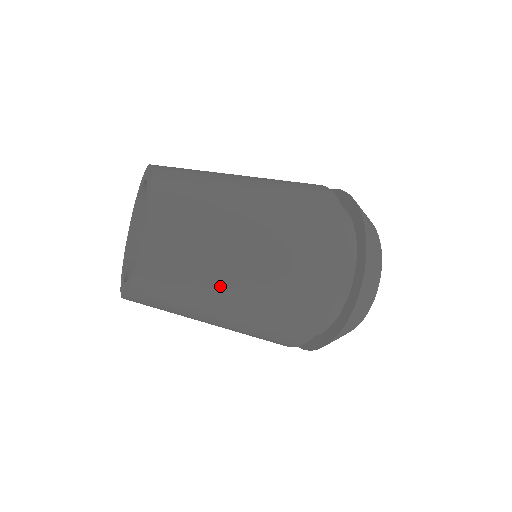
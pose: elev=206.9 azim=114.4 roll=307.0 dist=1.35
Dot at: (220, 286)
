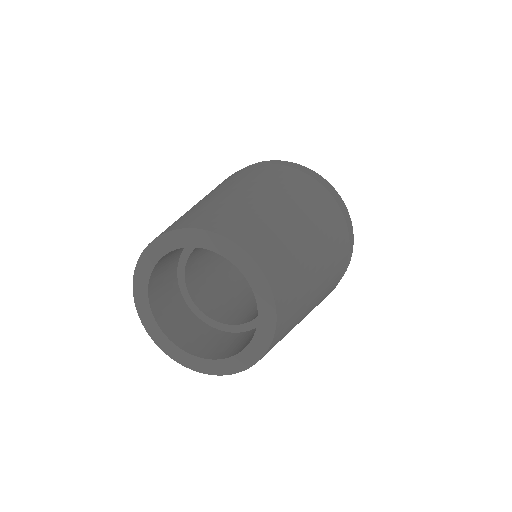
Dot at: occluded
